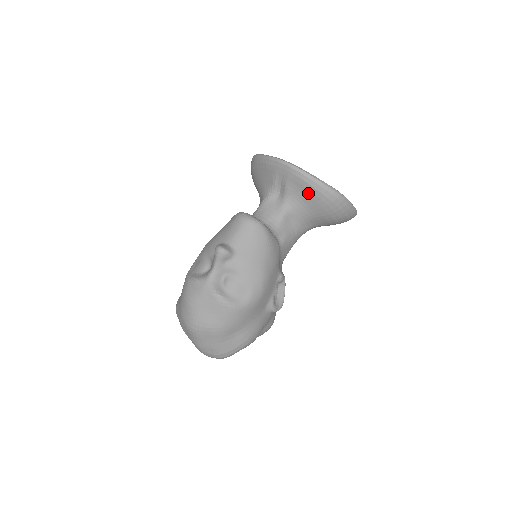
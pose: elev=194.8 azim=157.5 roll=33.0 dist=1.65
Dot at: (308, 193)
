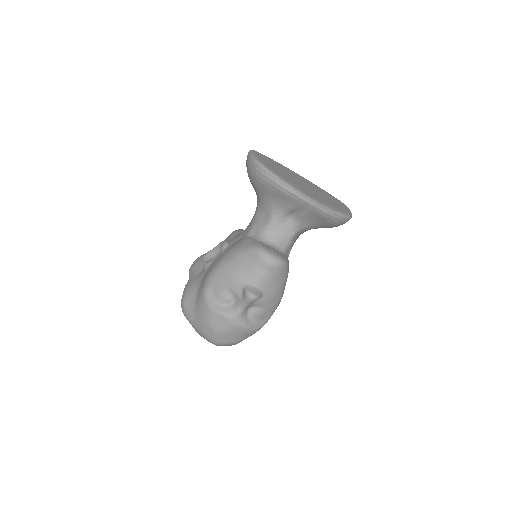
Dot at: (323, 221)
